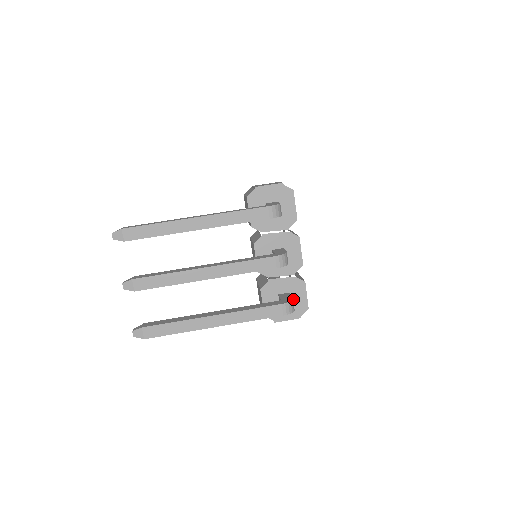
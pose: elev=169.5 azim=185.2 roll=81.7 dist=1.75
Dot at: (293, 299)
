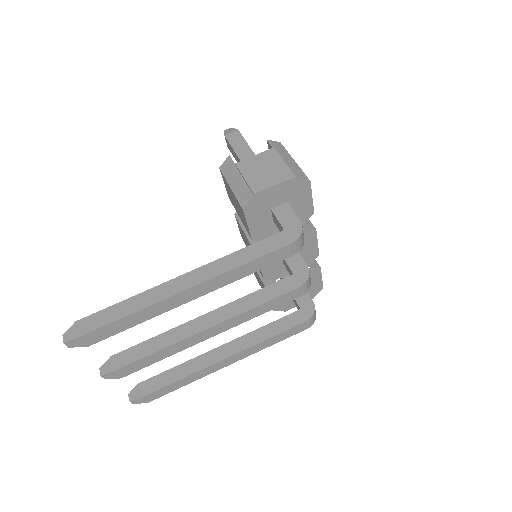
Dot at: occluded
